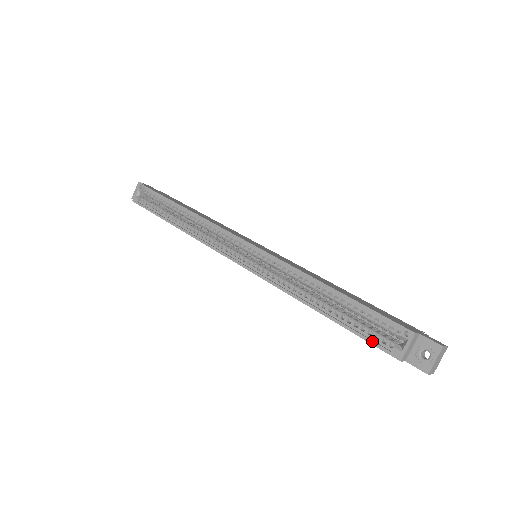
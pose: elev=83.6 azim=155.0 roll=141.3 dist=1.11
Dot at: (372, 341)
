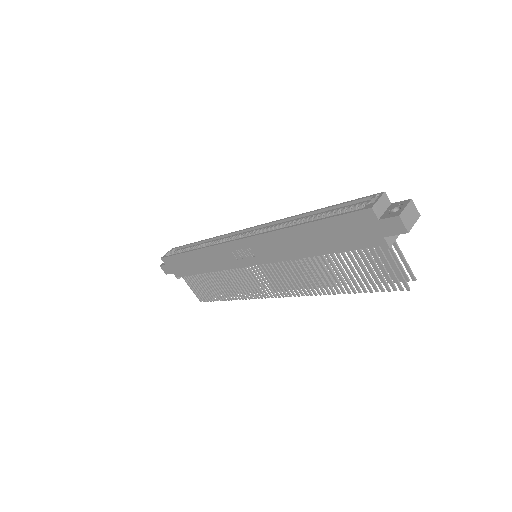
Dot at: (347, 212)
